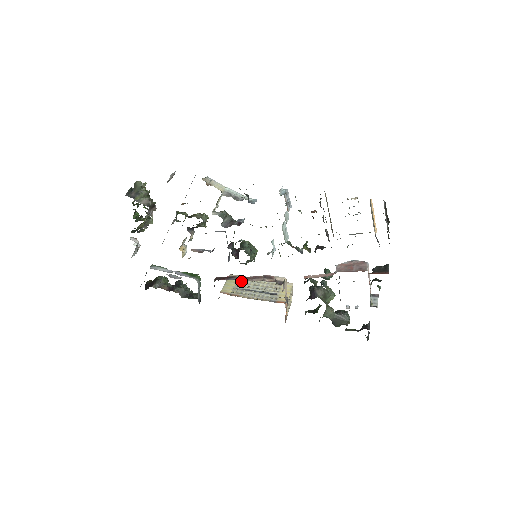
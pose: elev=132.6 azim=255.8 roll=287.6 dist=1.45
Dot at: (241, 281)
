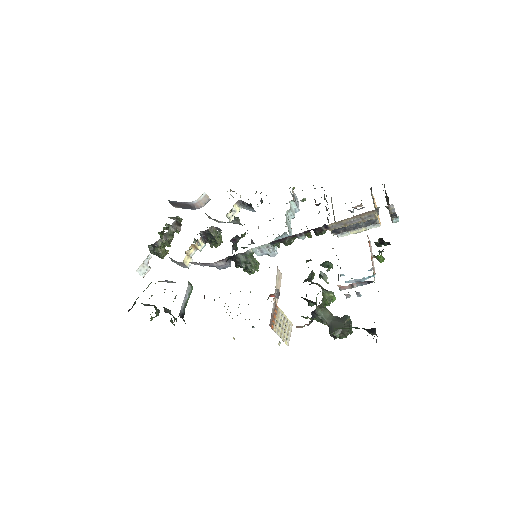
Dot at: occluded
